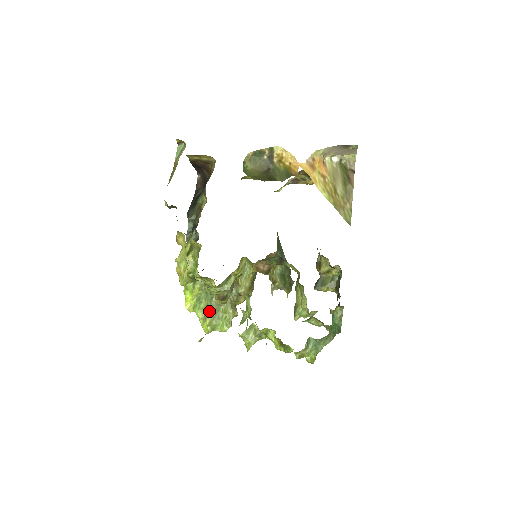
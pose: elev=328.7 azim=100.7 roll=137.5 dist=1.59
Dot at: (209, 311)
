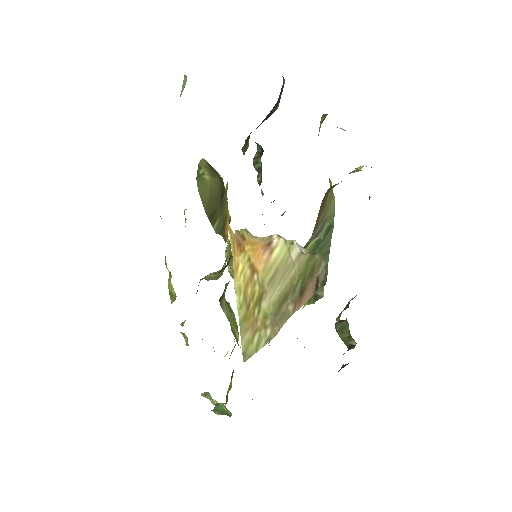
Dot at: occluded
